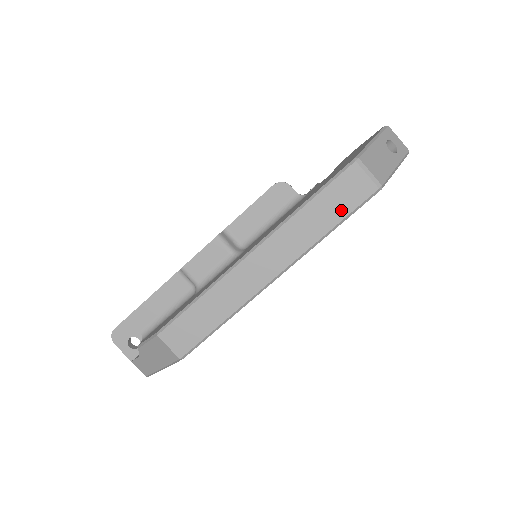
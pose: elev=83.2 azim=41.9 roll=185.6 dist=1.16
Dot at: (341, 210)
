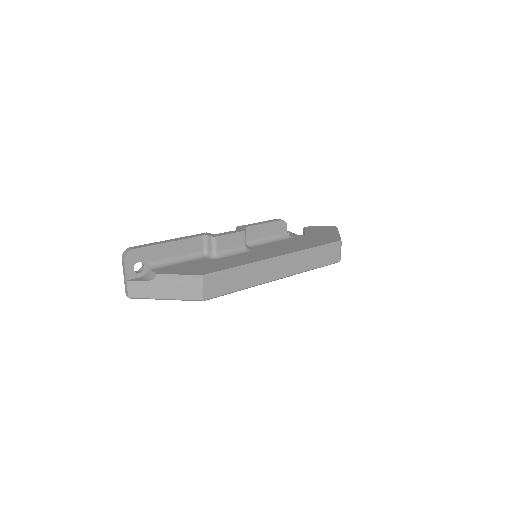
Dot at: (323, 262)
